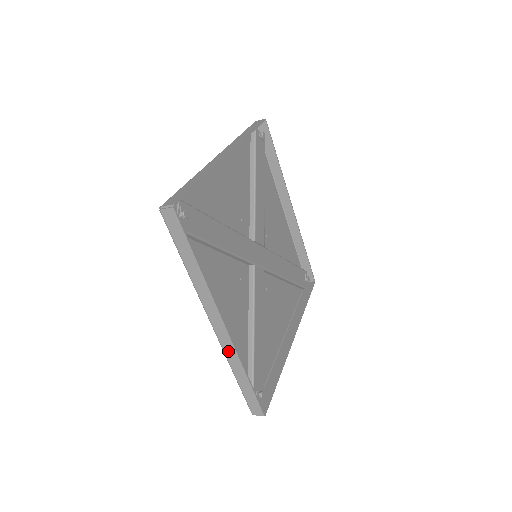
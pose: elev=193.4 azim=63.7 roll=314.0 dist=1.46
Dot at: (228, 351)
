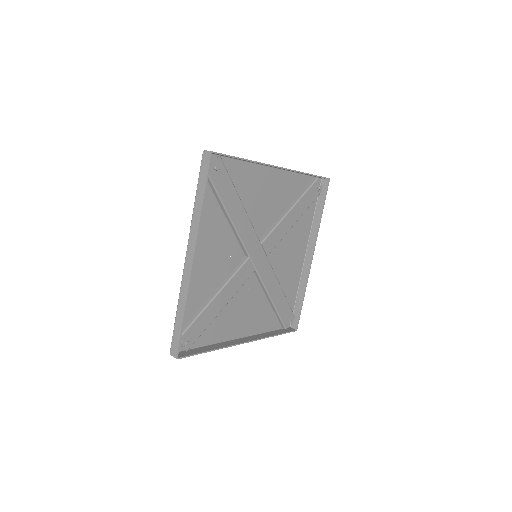
Dot at: (184, 284)
